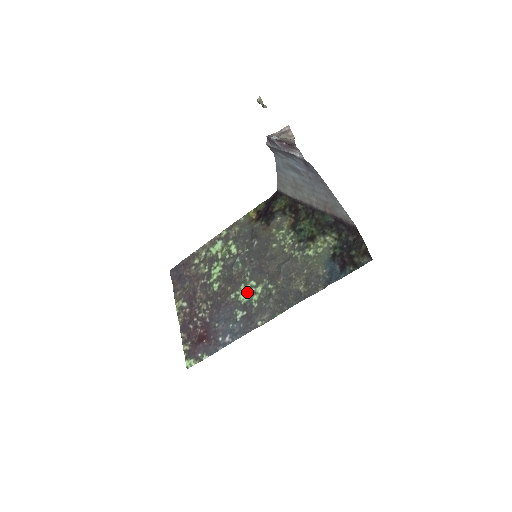
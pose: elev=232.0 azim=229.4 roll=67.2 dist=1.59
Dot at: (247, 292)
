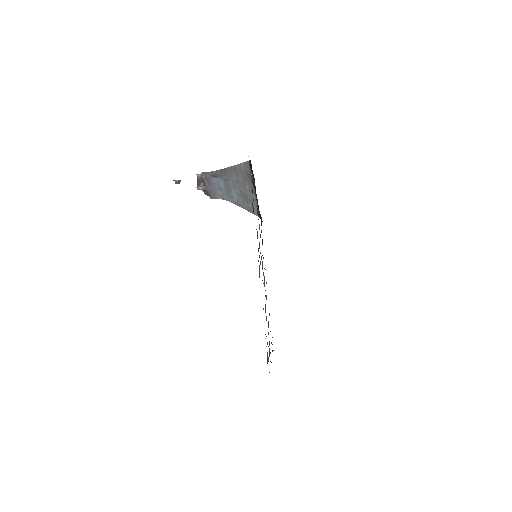
Dot at: occluded
